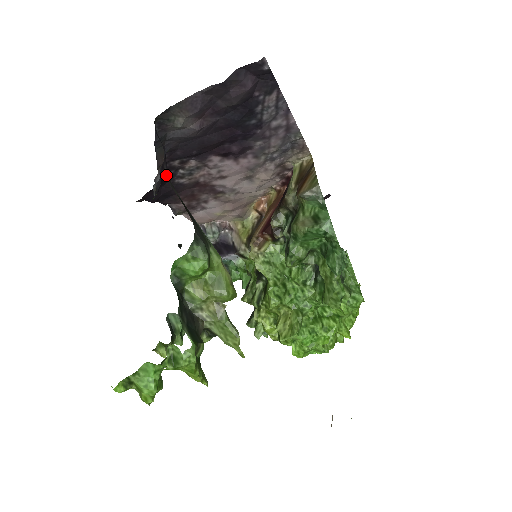
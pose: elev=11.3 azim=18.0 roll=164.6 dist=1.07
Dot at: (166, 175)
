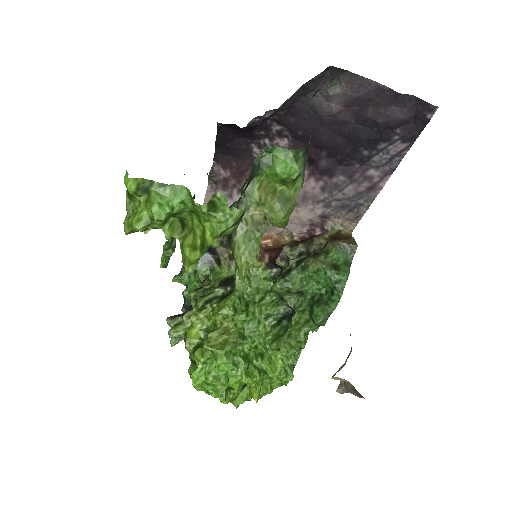
Dot at: occluded
